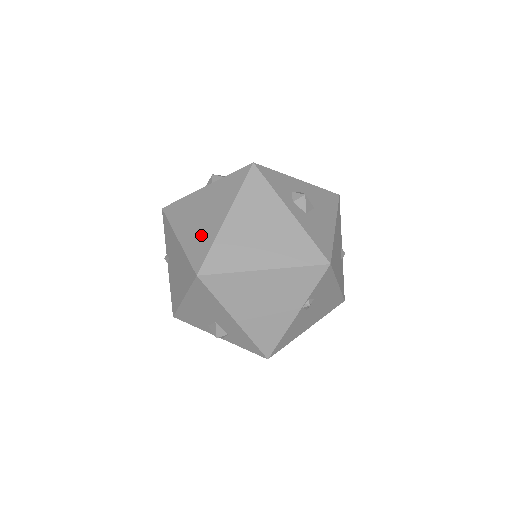
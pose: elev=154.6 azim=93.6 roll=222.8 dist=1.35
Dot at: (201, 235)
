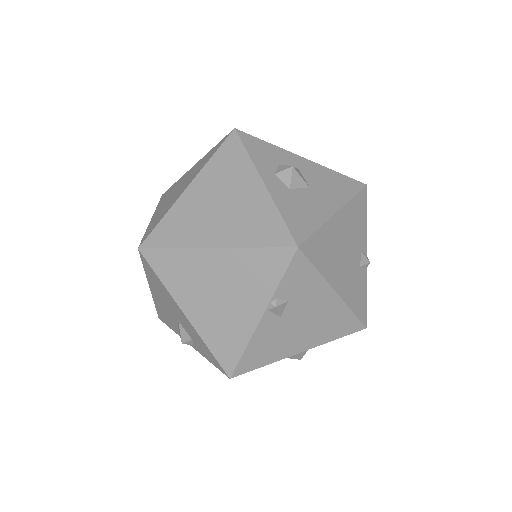
Dot at: (164, 209)
